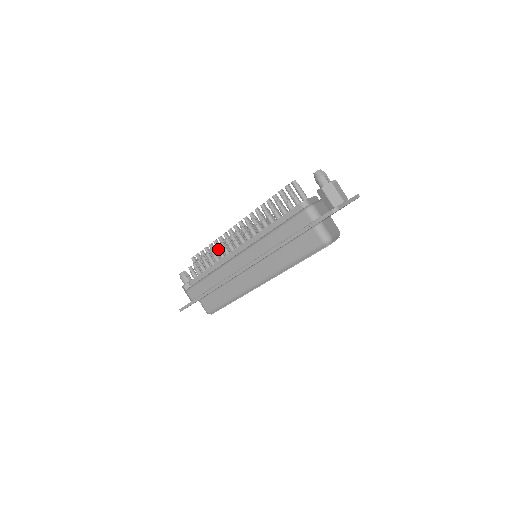
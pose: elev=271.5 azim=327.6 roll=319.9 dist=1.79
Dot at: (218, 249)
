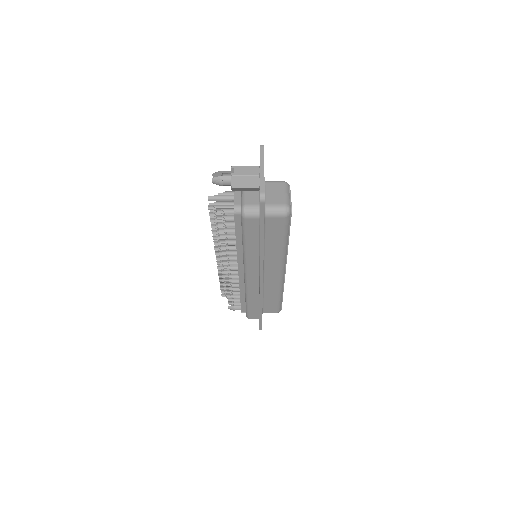
Dot at: (228, 280)
